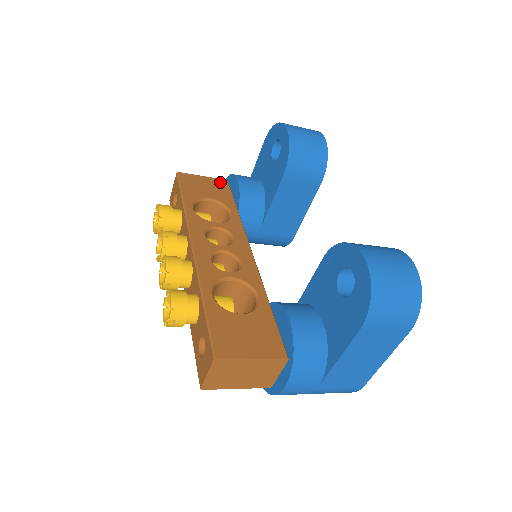
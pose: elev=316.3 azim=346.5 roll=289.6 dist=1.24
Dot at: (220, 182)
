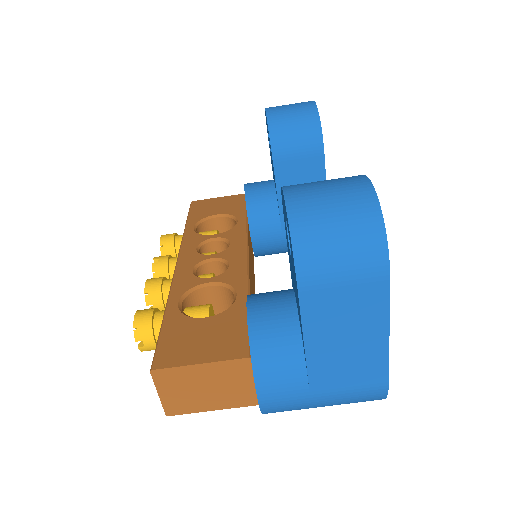
Dot at: (236, 197)
